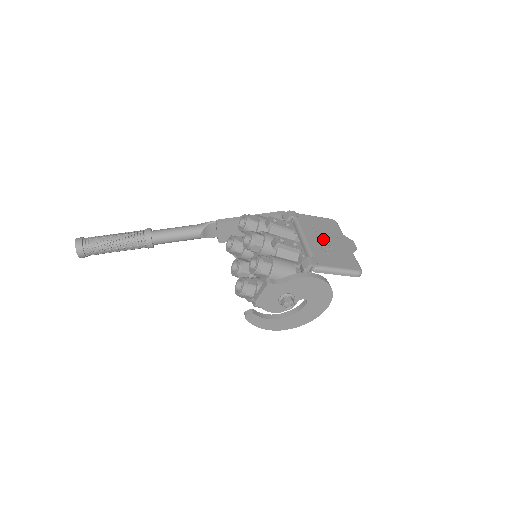
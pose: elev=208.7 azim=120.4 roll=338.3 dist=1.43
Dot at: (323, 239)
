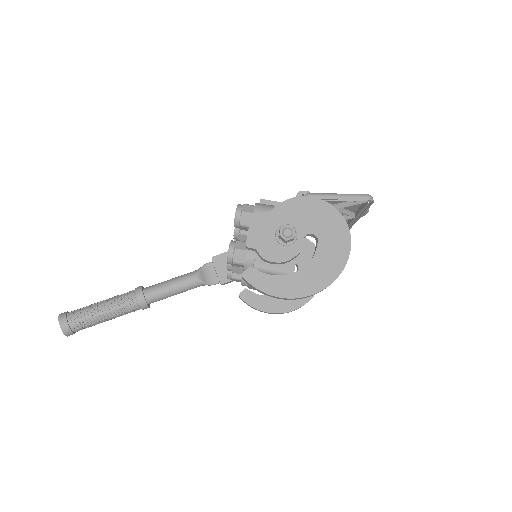
Dot at: occluded
